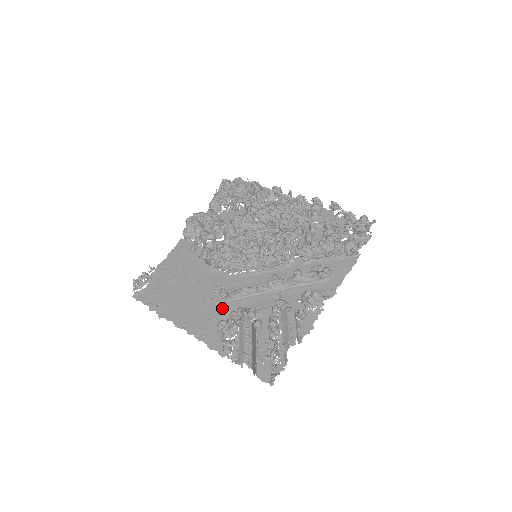
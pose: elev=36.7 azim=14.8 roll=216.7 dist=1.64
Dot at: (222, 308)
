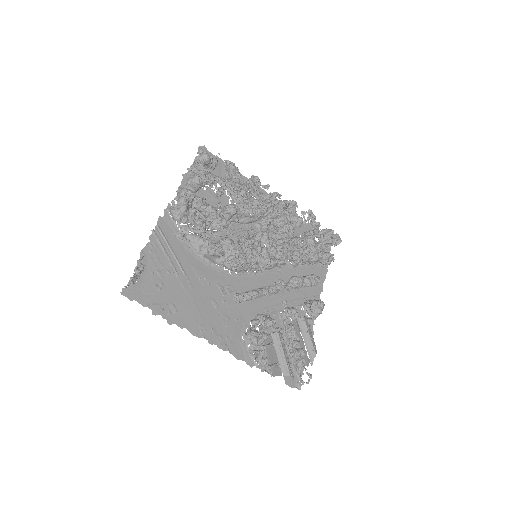
Dot at: (235, 312)
